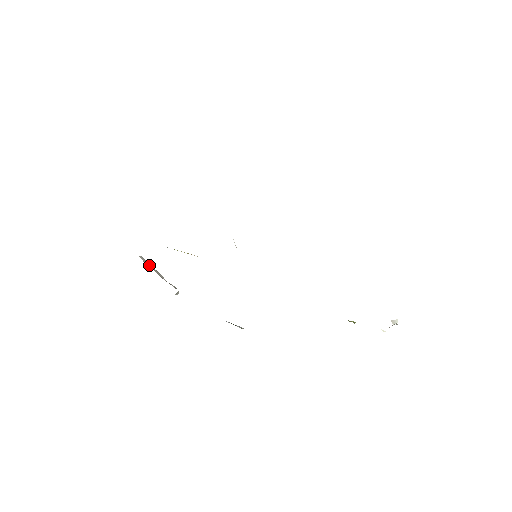
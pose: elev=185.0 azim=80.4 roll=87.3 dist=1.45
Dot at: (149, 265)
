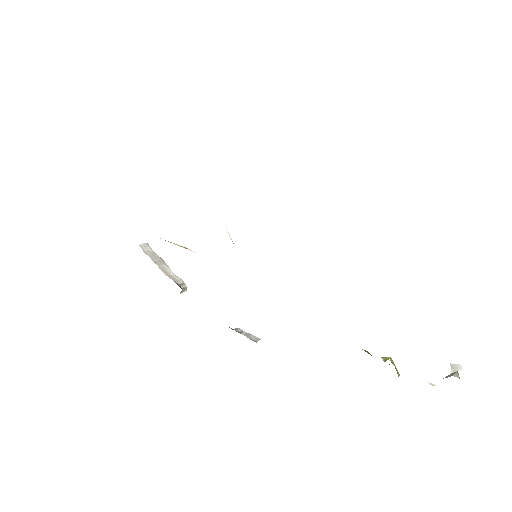
Dot at: (153, 254)
